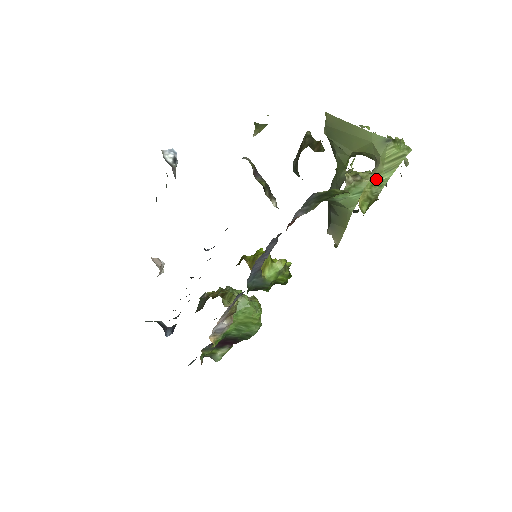
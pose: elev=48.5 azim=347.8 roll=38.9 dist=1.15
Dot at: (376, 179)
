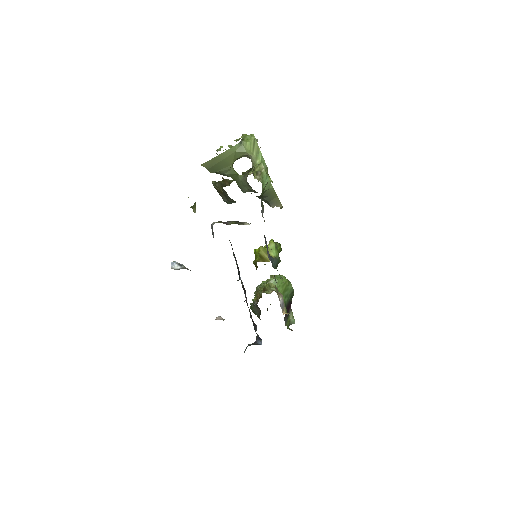
Dot at: (259, 163)
